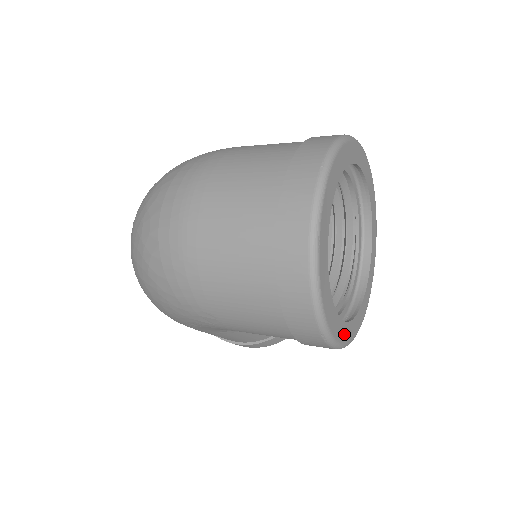
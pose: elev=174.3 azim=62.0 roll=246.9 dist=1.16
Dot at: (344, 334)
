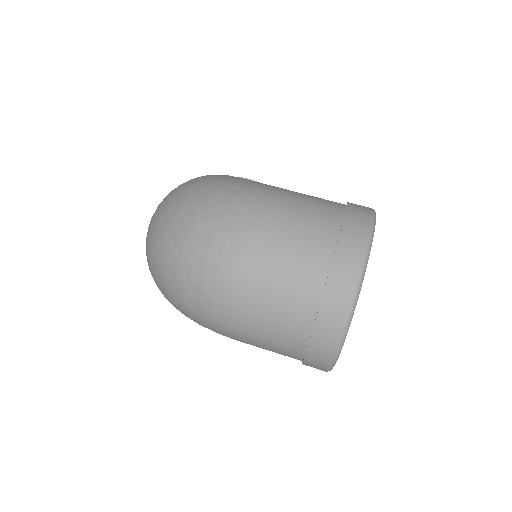
Dot at: occluded
